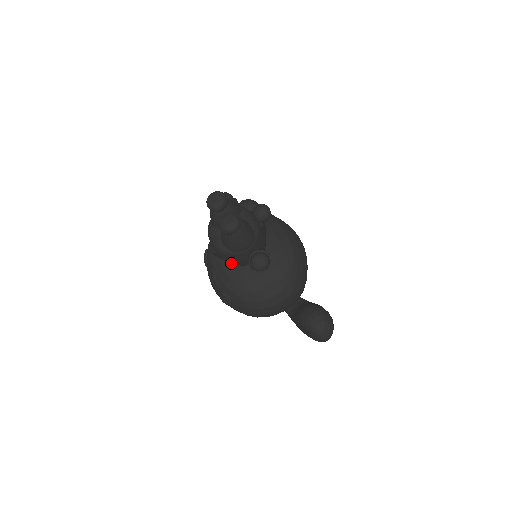
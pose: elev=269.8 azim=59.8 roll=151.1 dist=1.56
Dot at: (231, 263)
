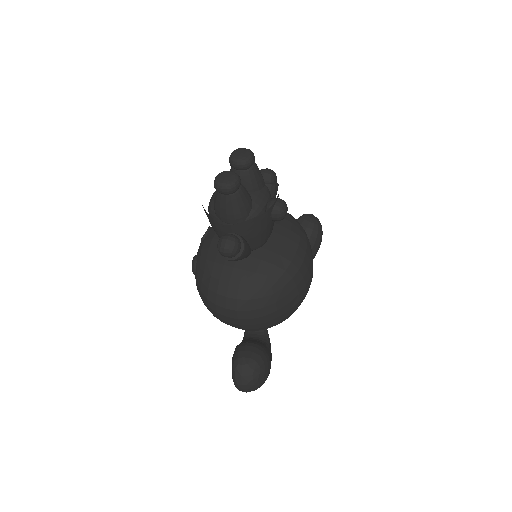
Dot at: occluded
